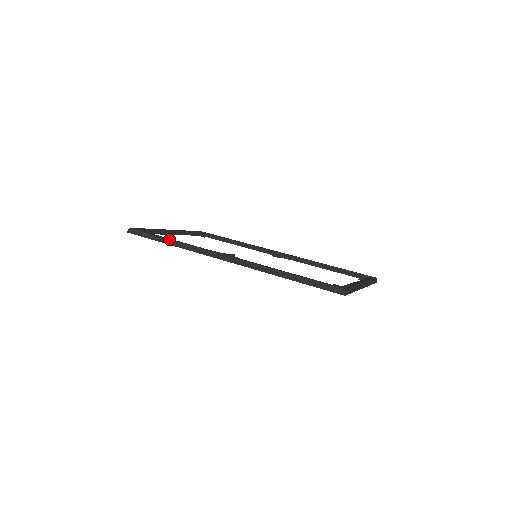
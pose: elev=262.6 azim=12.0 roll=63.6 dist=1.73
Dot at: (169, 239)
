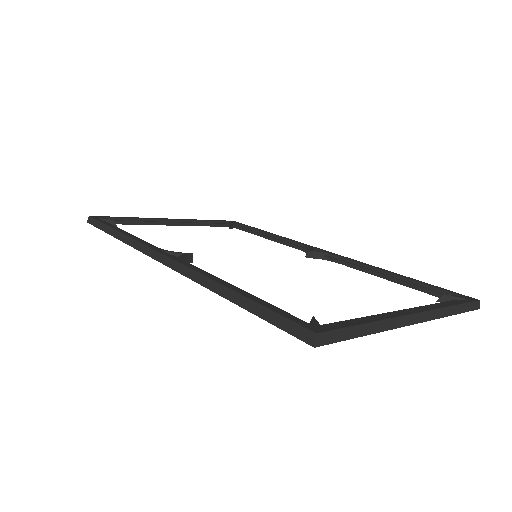
Dot at: (117, 230)
